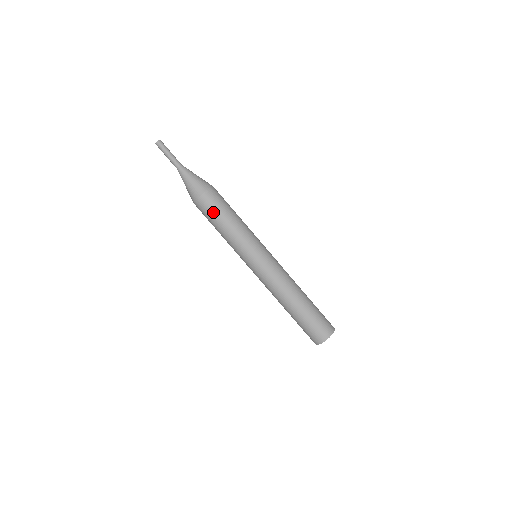
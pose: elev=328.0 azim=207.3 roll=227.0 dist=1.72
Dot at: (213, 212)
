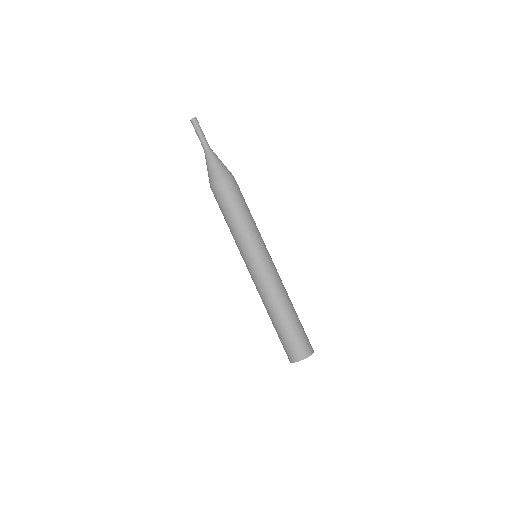
Dot at: (240, 194)
